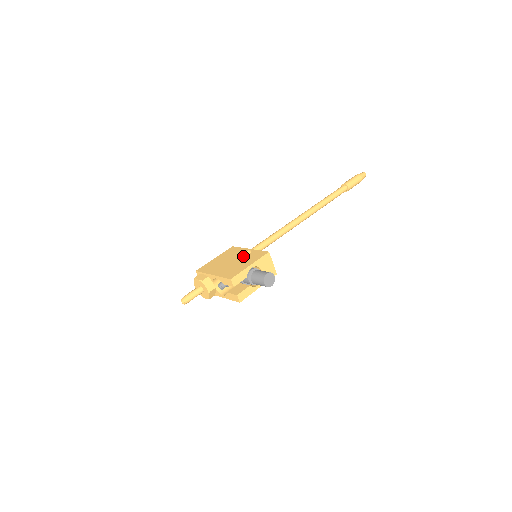
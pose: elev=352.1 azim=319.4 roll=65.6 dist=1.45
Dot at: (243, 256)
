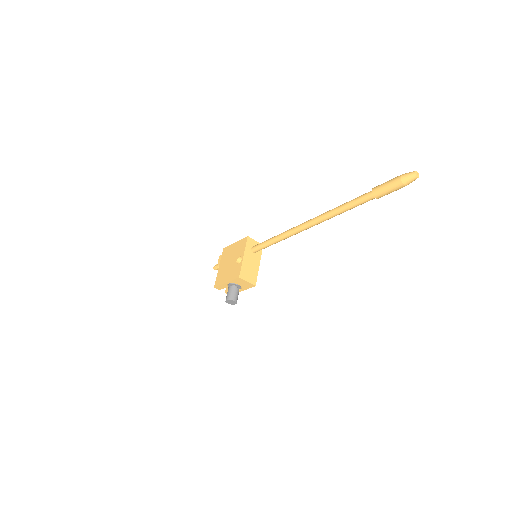
Dot at: (235, 263)
